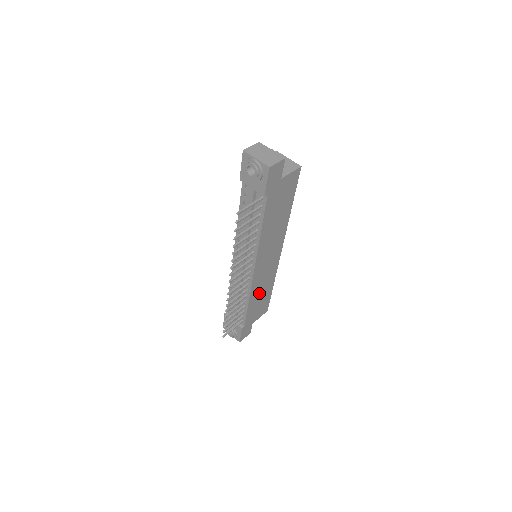
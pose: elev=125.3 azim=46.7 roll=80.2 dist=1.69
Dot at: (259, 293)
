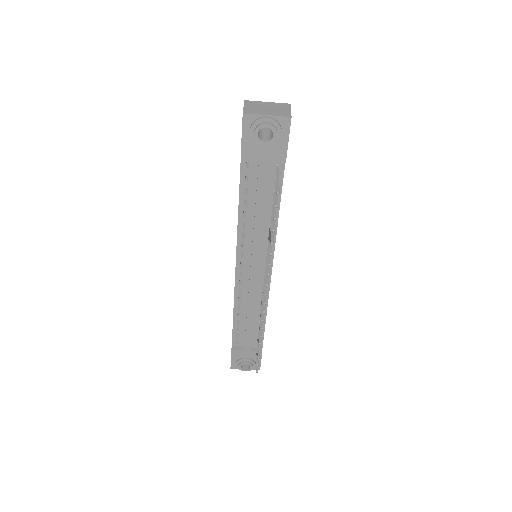
Dot at: occluded
